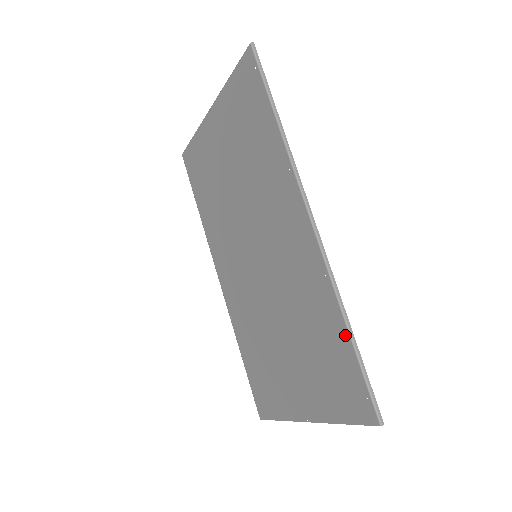
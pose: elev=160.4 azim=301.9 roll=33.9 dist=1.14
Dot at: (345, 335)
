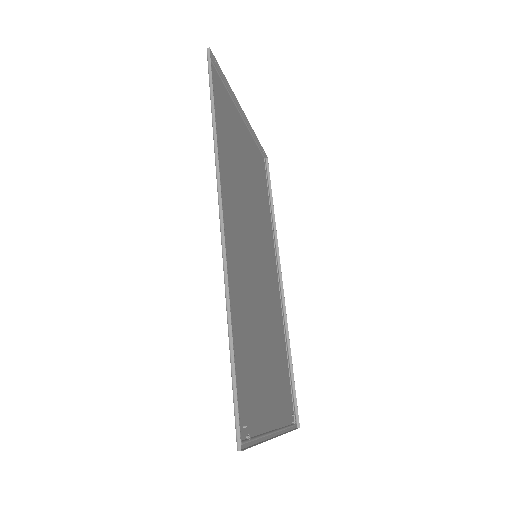
Dot at: (231, 343)
